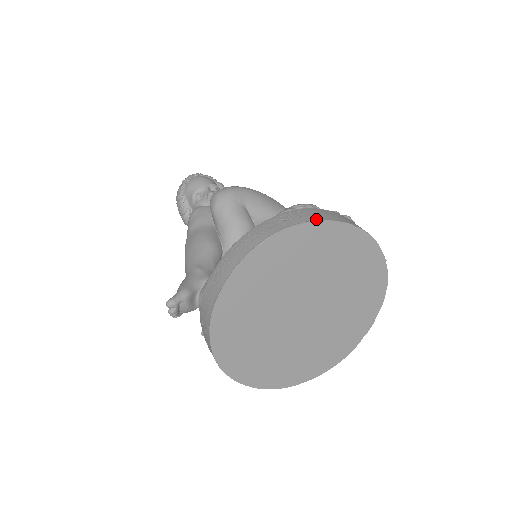
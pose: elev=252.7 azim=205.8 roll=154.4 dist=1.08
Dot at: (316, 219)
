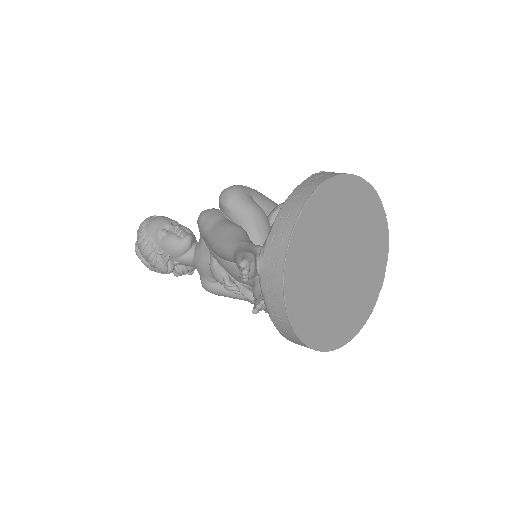
Dot at: (343, 173)
